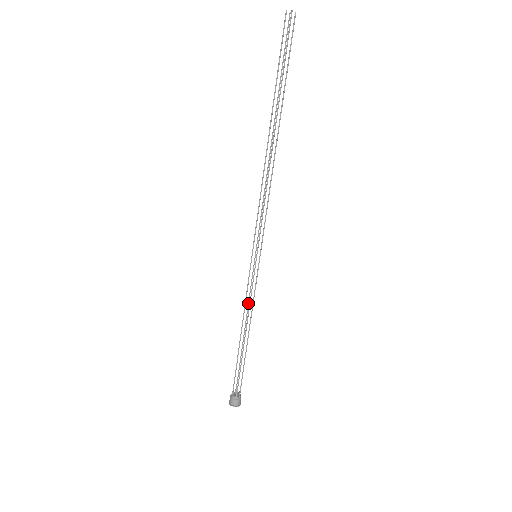
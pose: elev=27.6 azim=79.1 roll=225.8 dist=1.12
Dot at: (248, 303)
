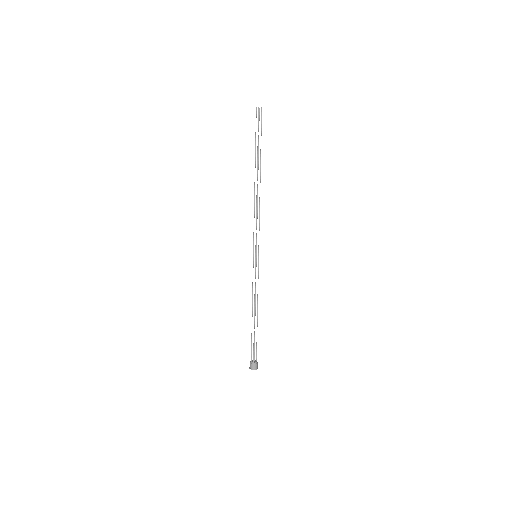
Dot at: (255, 290)
